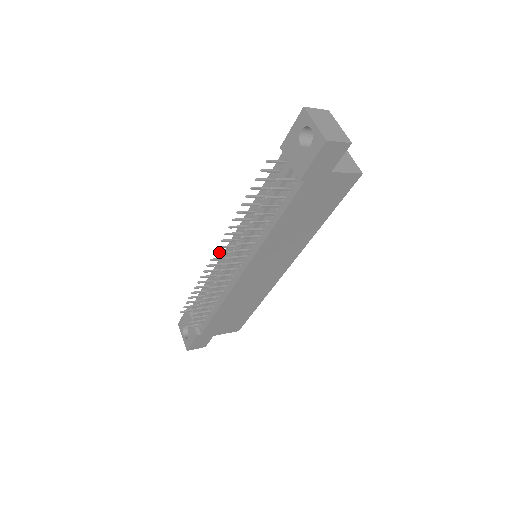
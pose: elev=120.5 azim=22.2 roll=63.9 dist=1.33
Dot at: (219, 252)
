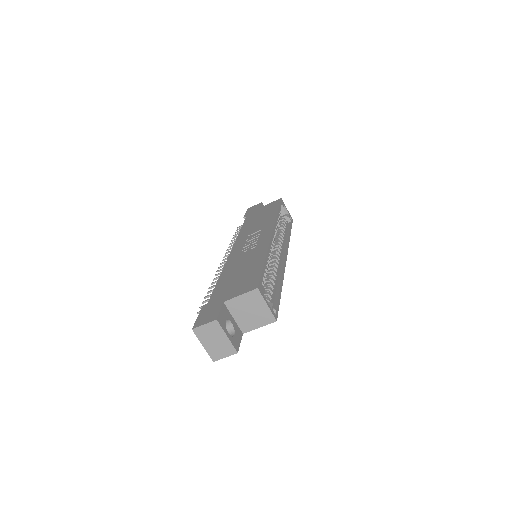
Dot at: (226, 259)
